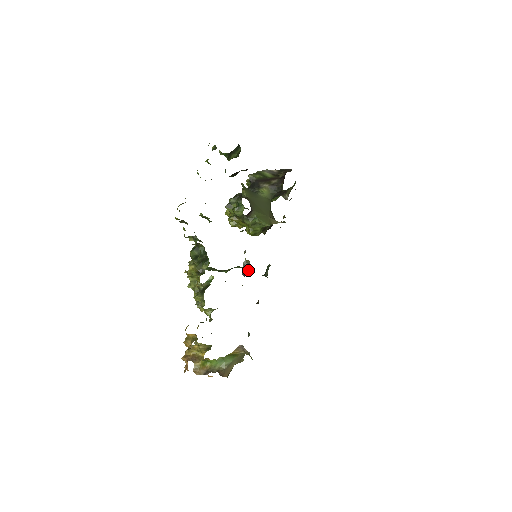
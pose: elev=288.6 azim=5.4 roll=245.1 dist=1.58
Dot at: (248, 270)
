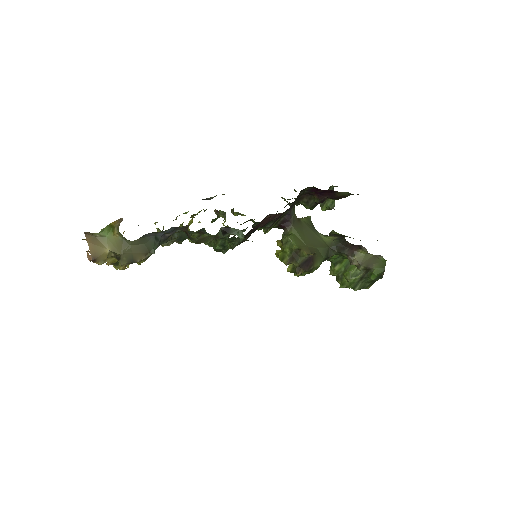
Dot at: (208, 199)
